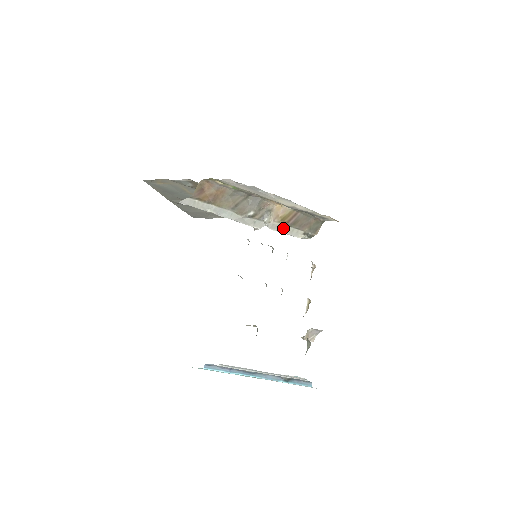
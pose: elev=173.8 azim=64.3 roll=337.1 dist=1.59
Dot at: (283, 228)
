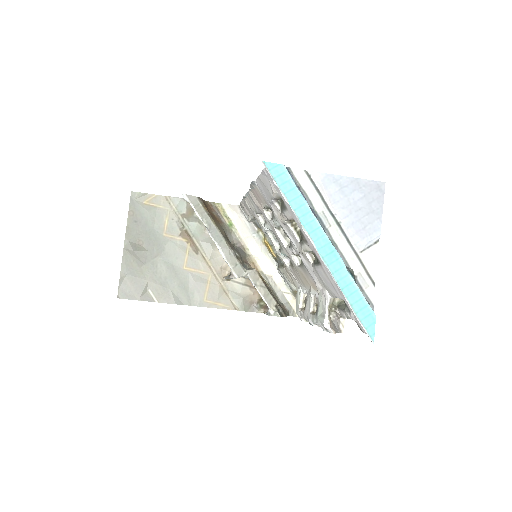
Dot at: (261, 285)
